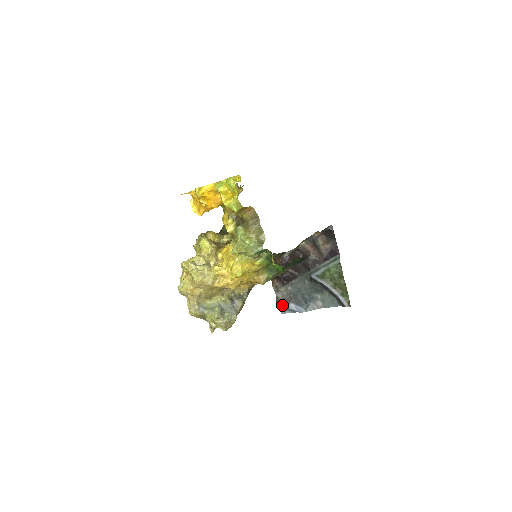
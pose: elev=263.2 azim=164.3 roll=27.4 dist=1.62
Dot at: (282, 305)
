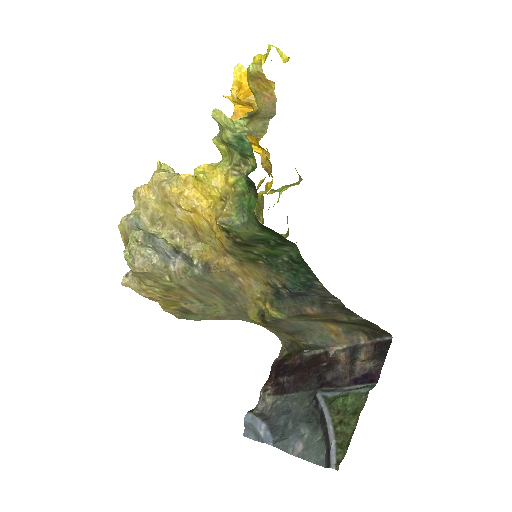
Dot at: (252, 419)
